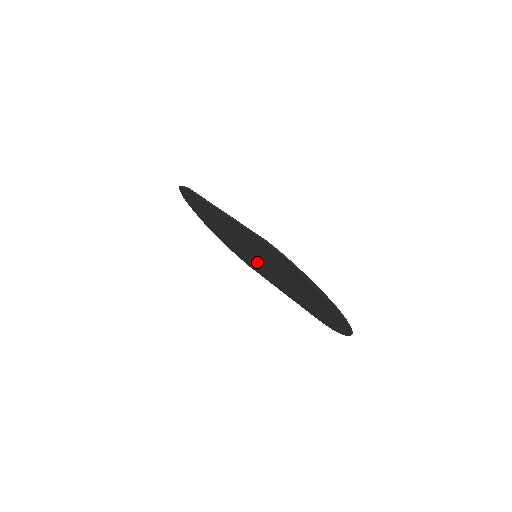
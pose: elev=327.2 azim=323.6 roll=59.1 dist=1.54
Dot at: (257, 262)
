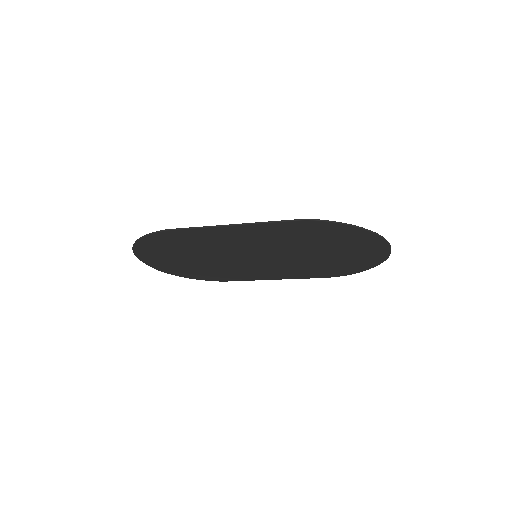
Dot at: (252, 264)
